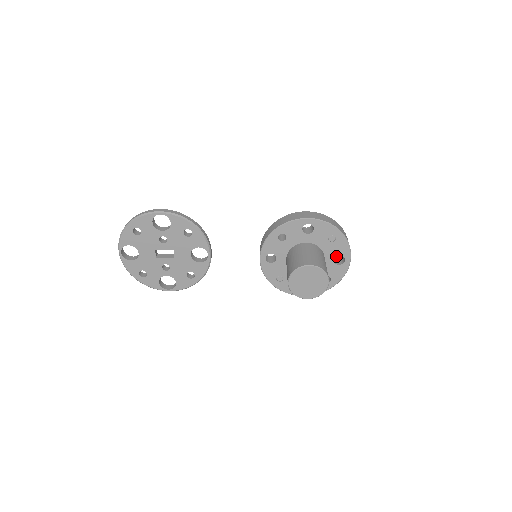
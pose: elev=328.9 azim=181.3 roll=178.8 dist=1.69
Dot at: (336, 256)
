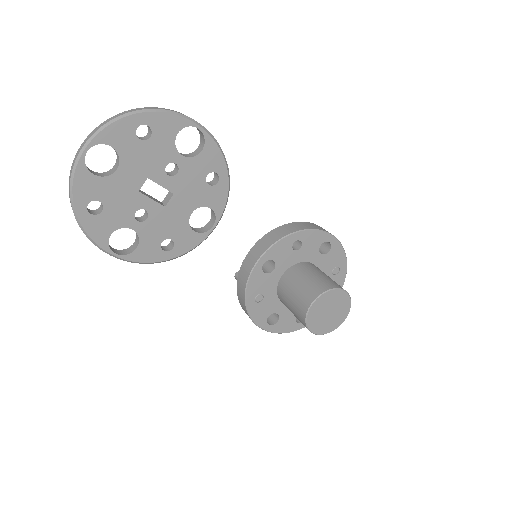
Dot at: occluded
